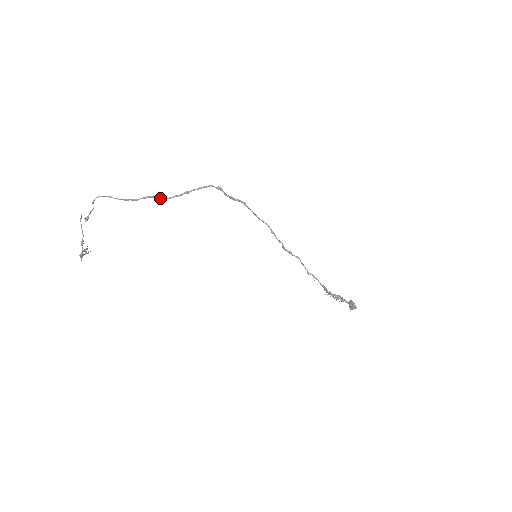
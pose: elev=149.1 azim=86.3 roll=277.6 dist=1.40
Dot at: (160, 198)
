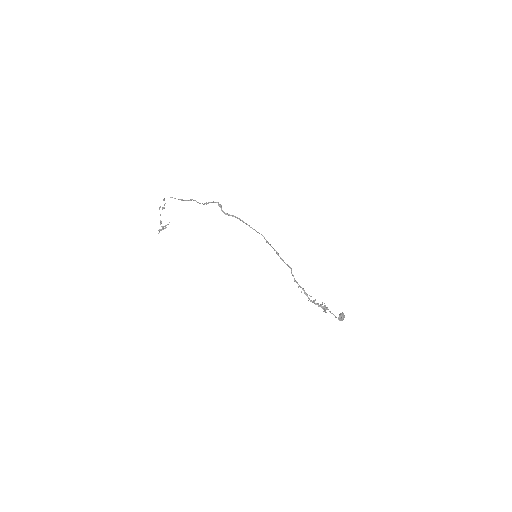
Dot at: (197, 202)
